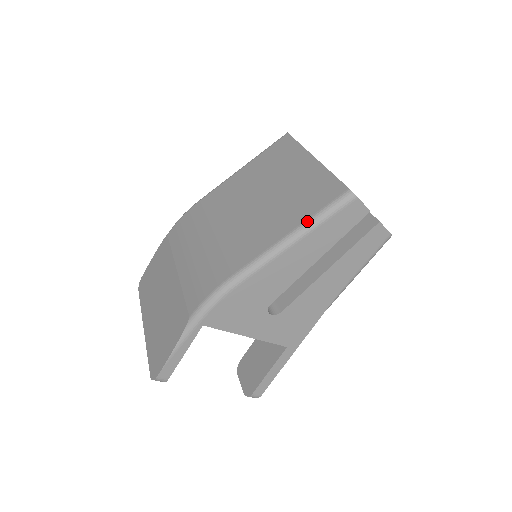
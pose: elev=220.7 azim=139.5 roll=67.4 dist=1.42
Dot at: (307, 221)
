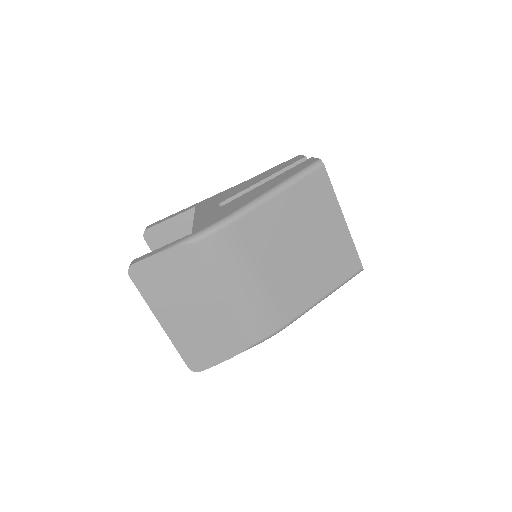
Dot at: (338, 287)
